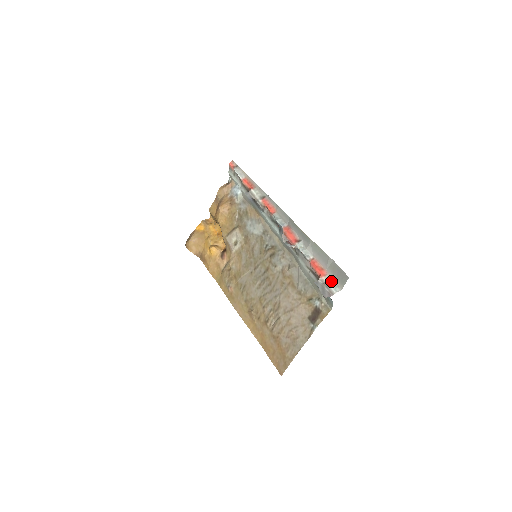
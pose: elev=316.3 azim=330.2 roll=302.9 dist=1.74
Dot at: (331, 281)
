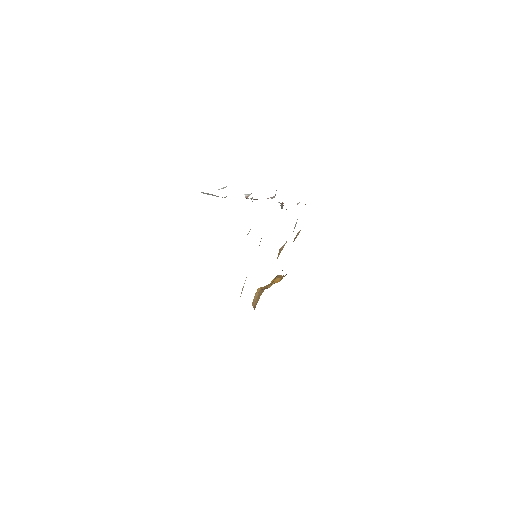
Dot at: occluded
